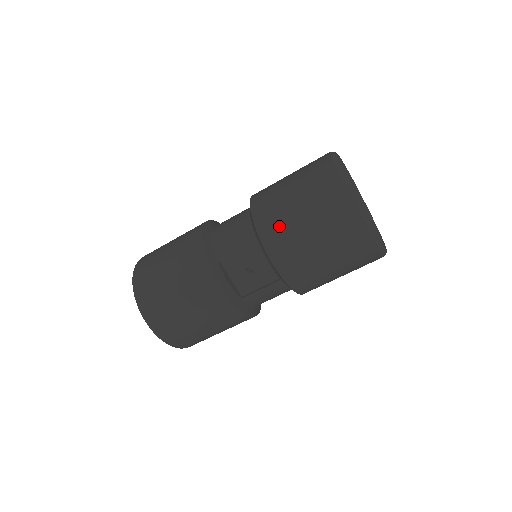
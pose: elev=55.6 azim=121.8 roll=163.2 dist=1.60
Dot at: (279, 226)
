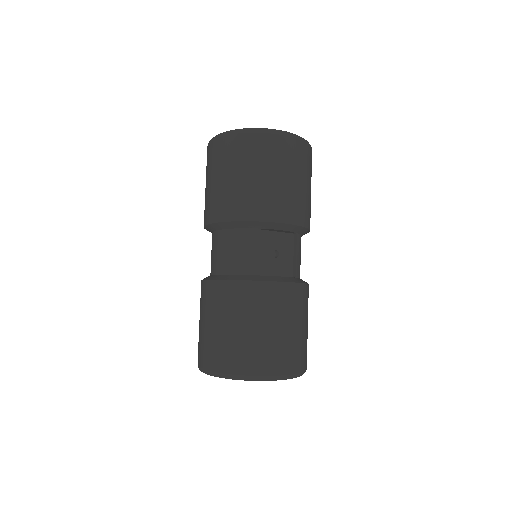
Dot at: (262, 199)
